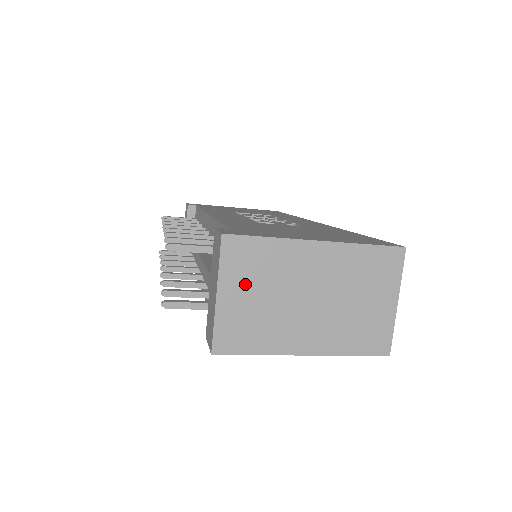
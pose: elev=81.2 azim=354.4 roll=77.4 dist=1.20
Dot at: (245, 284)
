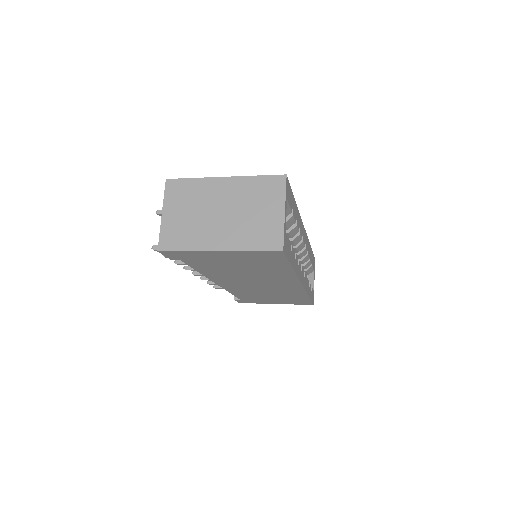
Dot at: (179, 207)
